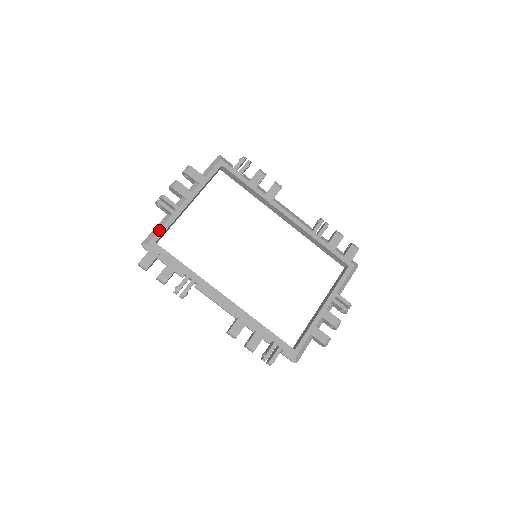
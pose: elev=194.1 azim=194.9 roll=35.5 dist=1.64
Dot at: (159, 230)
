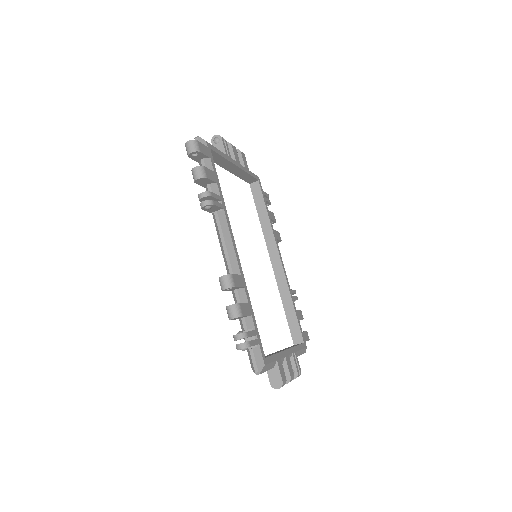
Dot at: (215, 147)
